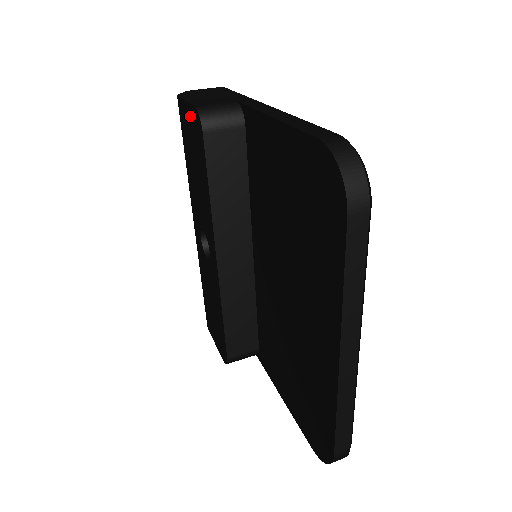
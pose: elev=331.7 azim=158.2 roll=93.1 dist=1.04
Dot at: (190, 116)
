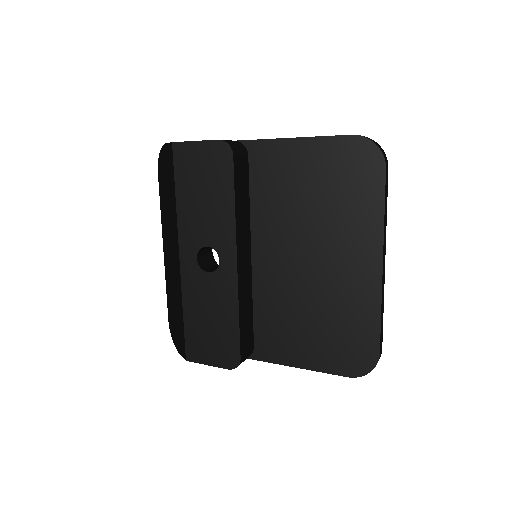
Dot at: (205, 150)
